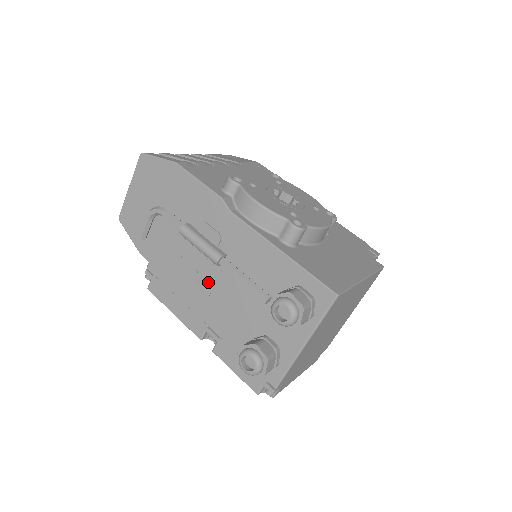
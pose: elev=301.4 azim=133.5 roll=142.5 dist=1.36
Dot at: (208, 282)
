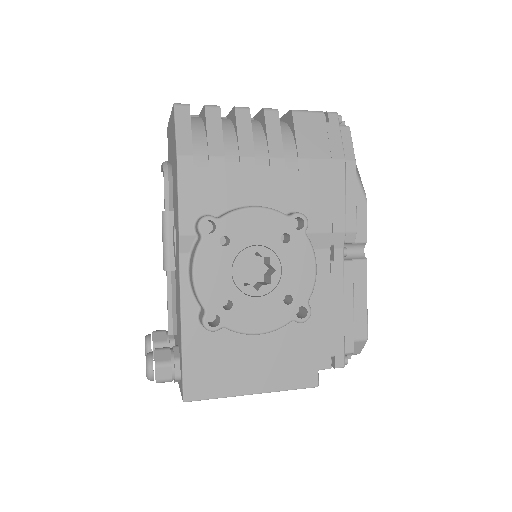
Dot at: occluded
